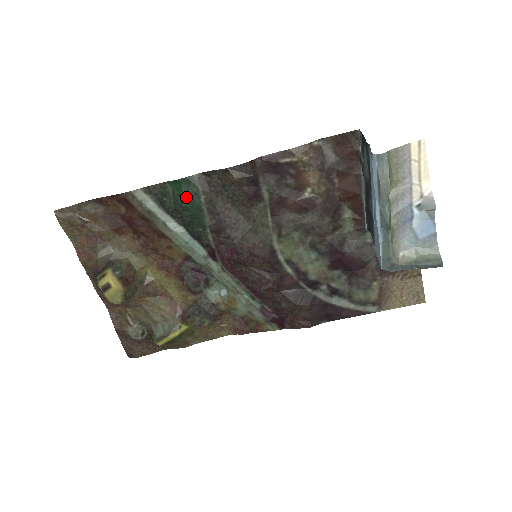
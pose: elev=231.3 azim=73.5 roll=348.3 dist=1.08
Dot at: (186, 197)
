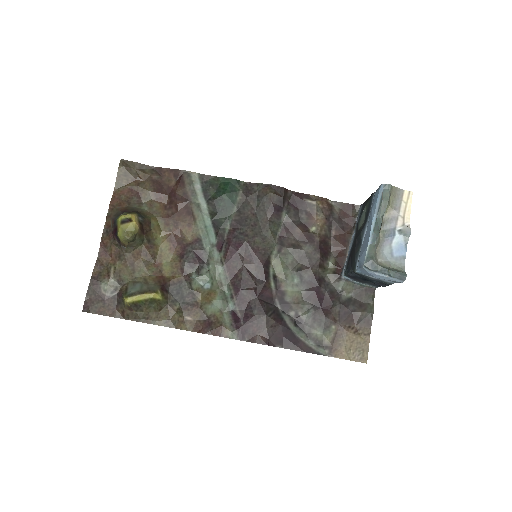
Dot at: (228, 191)
